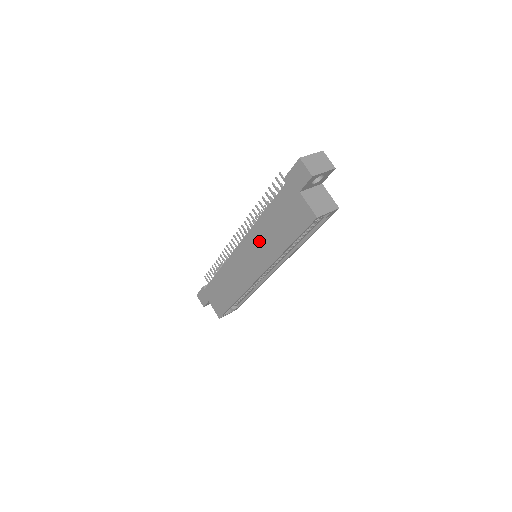
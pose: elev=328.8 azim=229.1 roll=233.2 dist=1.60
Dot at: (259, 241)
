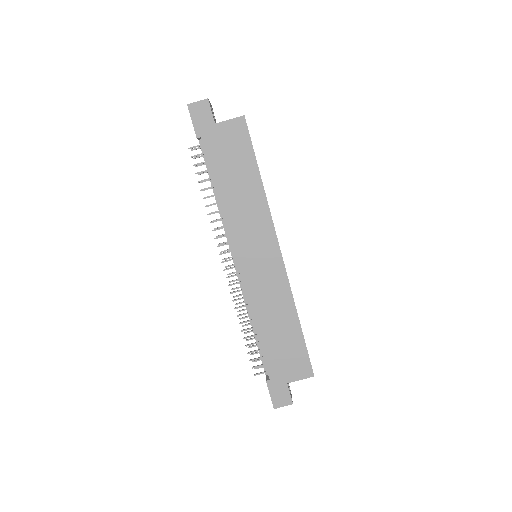
Dot at: (242, 218)
